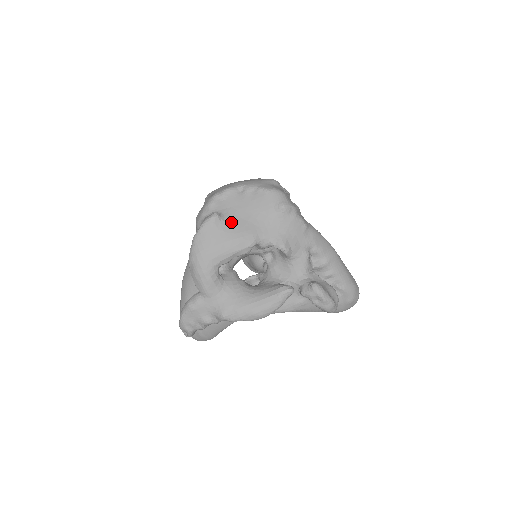
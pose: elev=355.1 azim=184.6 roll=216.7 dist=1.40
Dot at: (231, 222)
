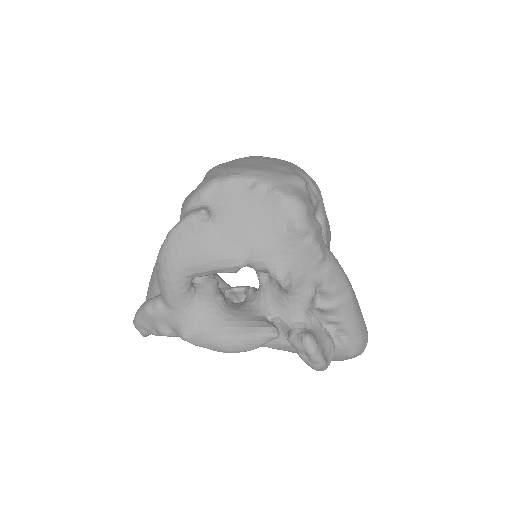
Dot at: (223, 227)
